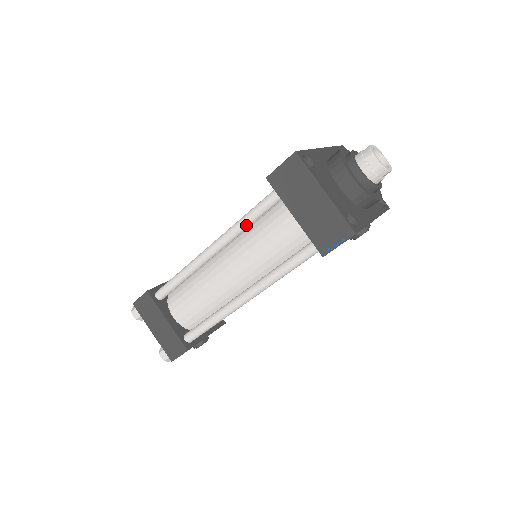
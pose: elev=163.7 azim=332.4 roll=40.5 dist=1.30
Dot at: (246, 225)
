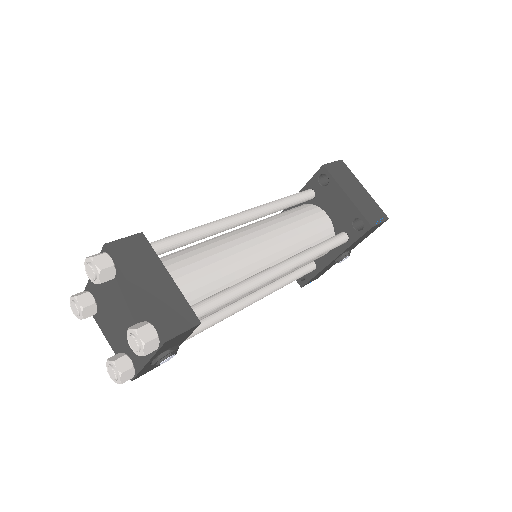
Dot at: (279, 207)
